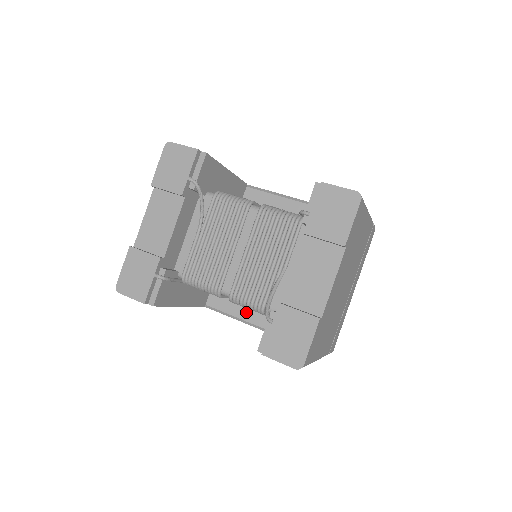
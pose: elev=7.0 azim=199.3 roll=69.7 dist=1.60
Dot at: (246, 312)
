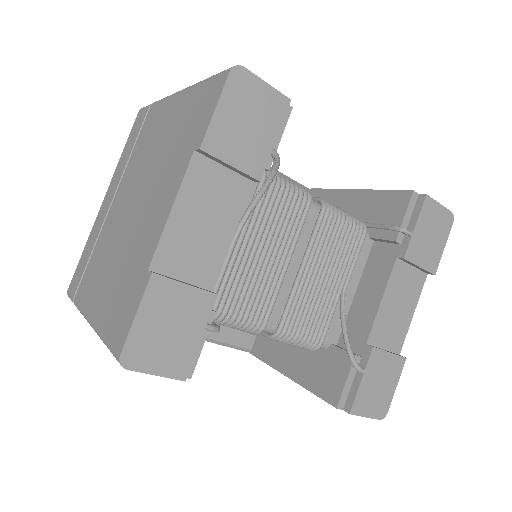
Dot at: occluded
